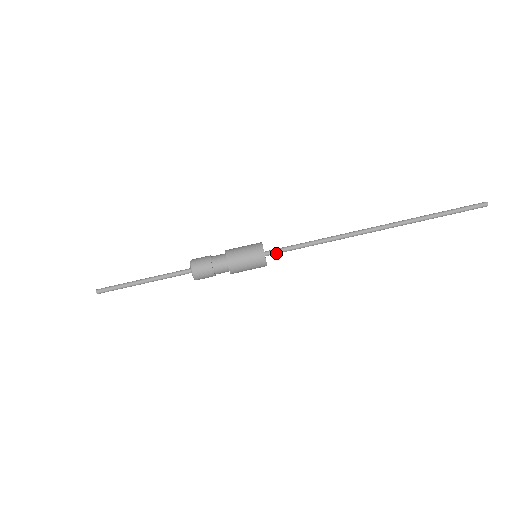
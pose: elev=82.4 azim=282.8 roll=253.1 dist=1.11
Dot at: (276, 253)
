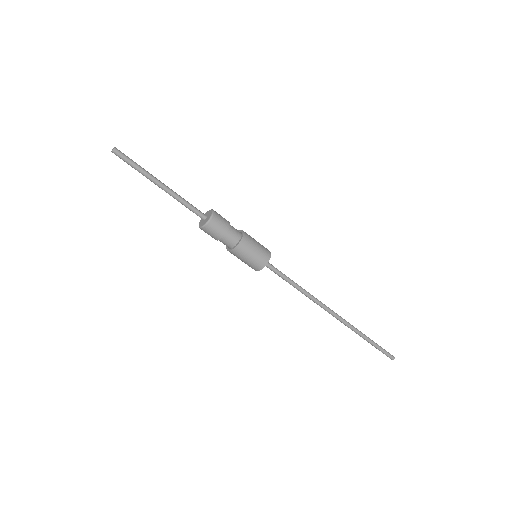
Dot at: (269, 268)
